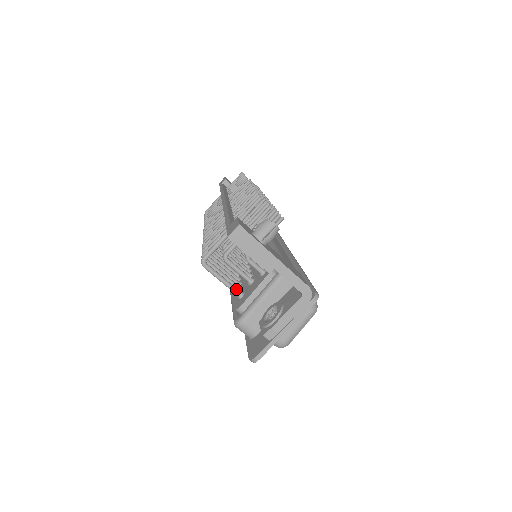
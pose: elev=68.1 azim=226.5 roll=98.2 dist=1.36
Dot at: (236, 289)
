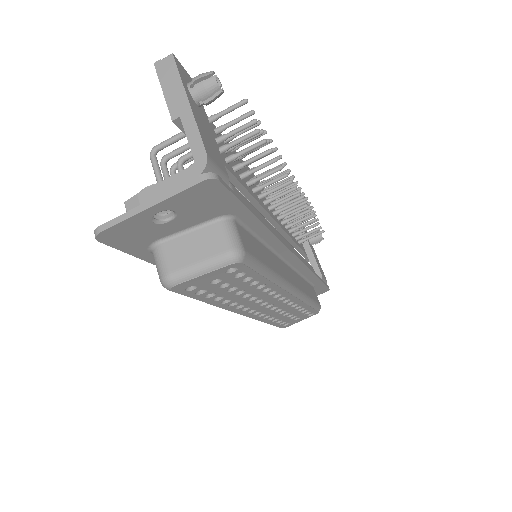
Dot at: occluded
